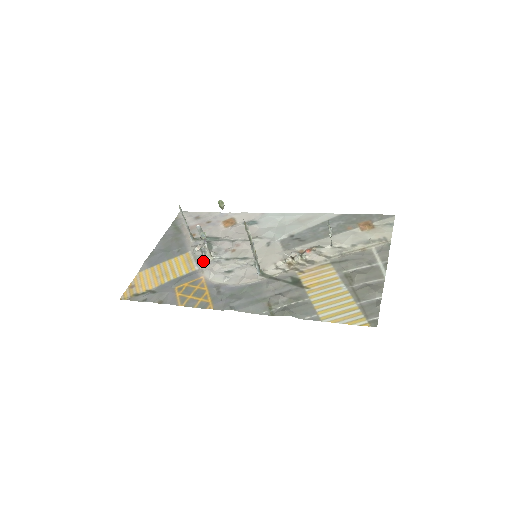
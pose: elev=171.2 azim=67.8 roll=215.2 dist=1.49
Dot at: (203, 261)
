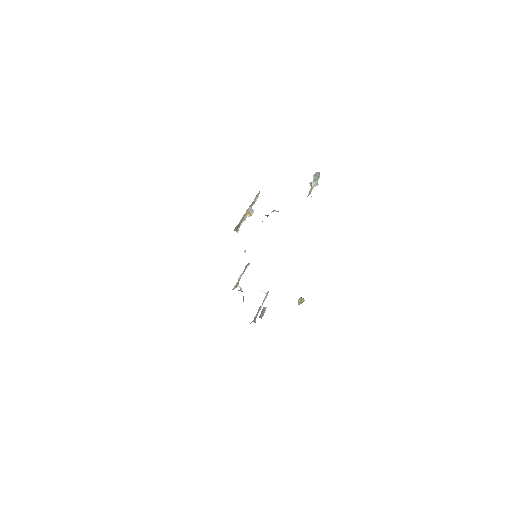
Dot at: occluded
